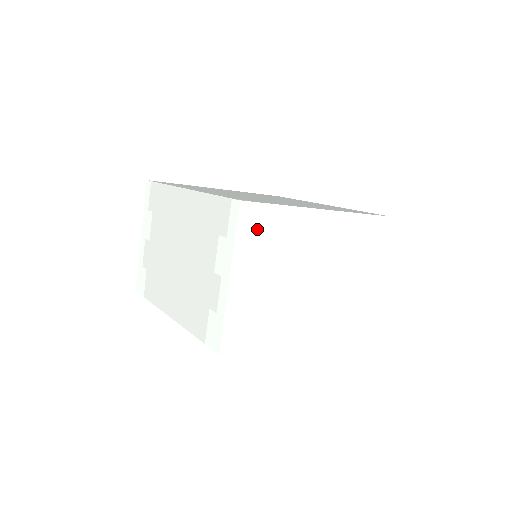
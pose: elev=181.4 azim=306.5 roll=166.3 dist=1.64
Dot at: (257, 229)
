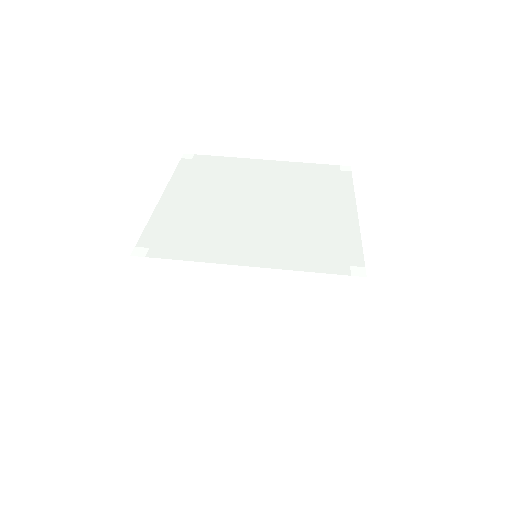
Dot at: (158, 278)
